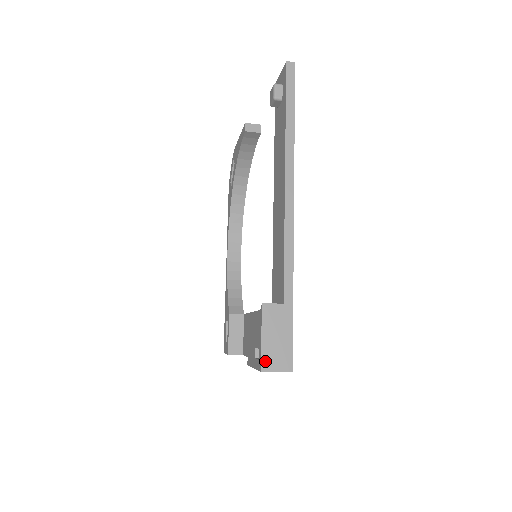
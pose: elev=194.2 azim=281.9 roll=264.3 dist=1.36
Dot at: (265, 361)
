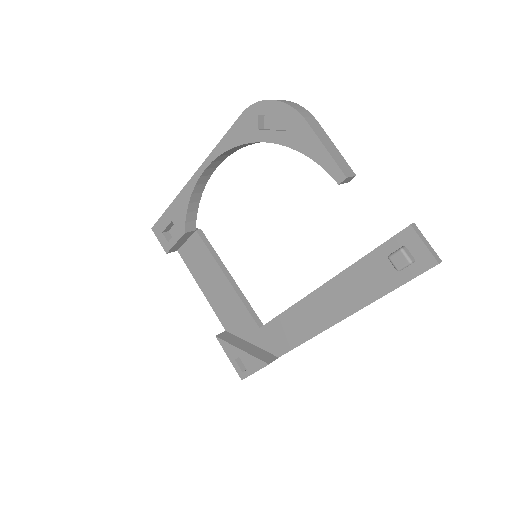
Dot at: occluded
